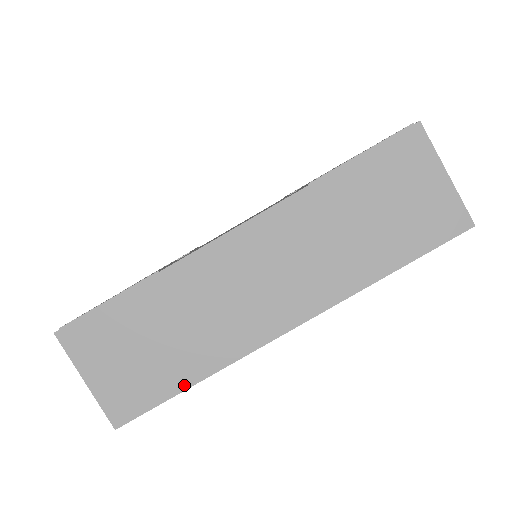
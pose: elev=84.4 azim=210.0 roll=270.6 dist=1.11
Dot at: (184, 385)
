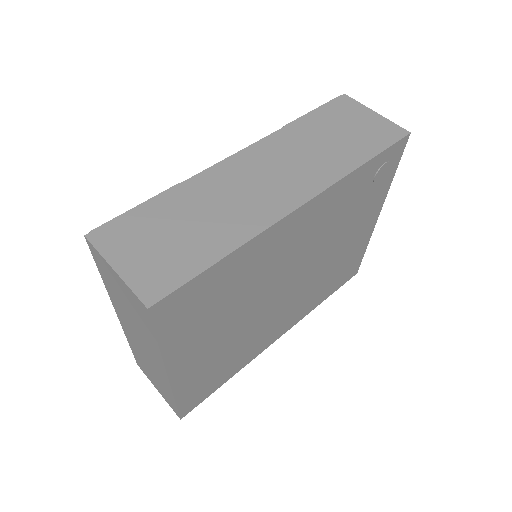
Dot at: (215, 258)
